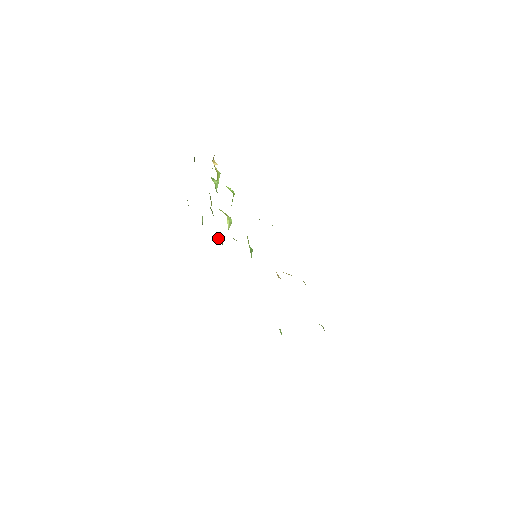
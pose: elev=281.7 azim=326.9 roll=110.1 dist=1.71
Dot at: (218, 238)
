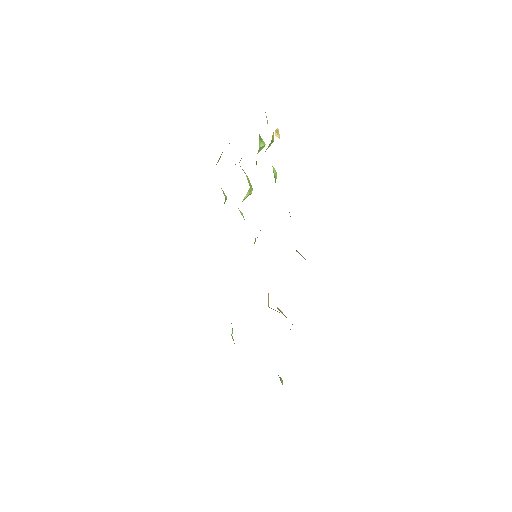
Dot at: (224, 193)
